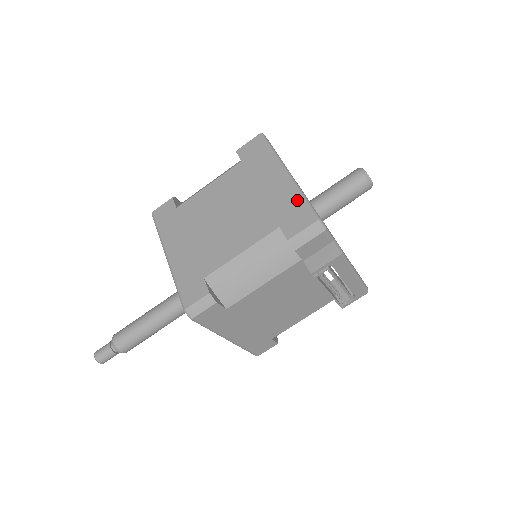
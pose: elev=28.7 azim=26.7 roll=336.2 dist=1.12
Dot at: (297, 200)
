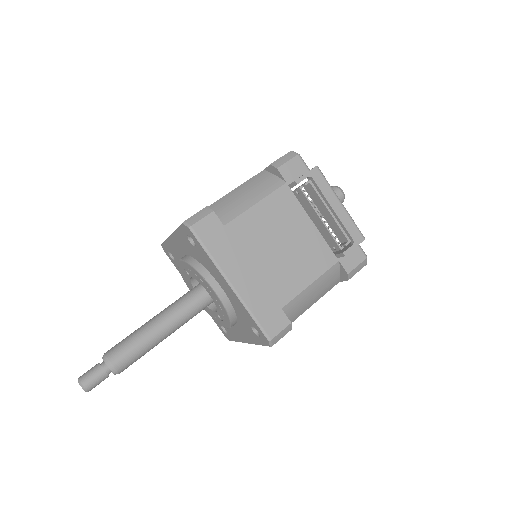
Dot at: occluded
